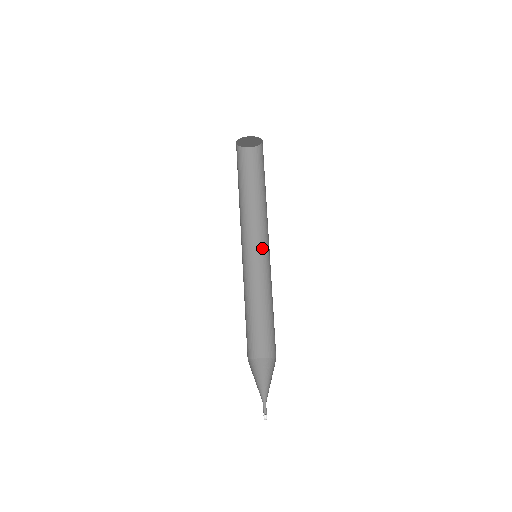
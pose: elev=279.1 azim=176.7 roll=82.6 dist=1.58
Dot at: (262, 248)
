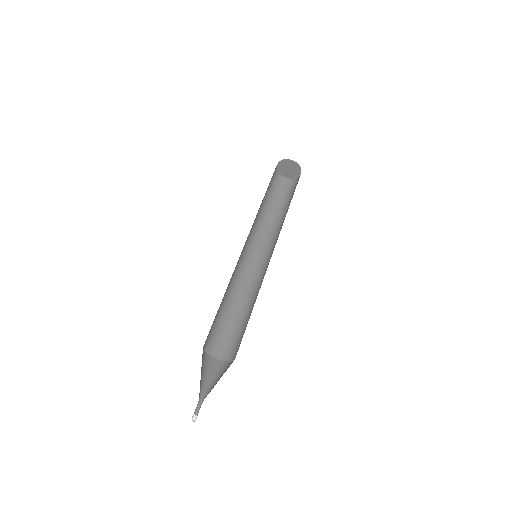
Dot at: (252, 253)
